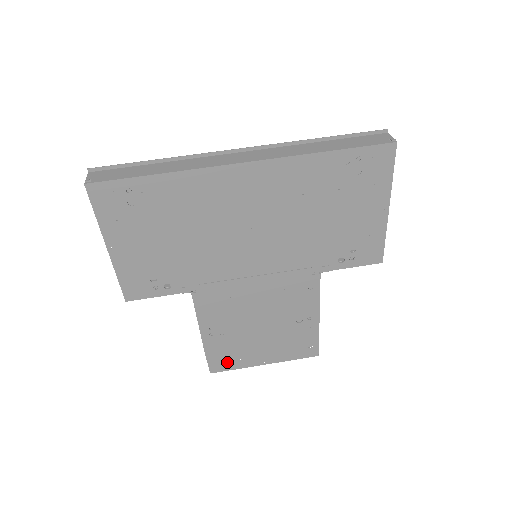
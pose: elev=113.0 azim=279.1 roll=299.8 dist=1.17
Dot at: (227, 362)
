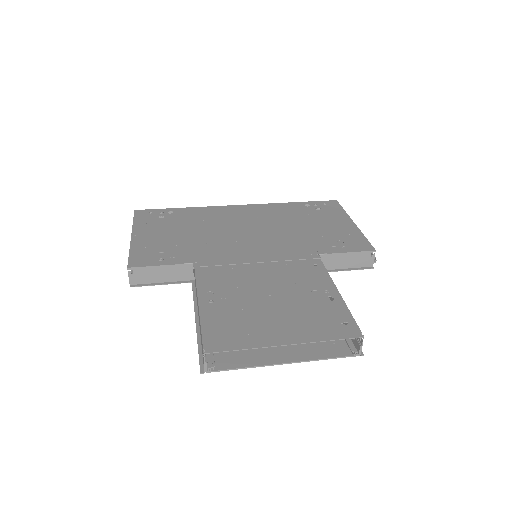
Dot at: (230, 338)
